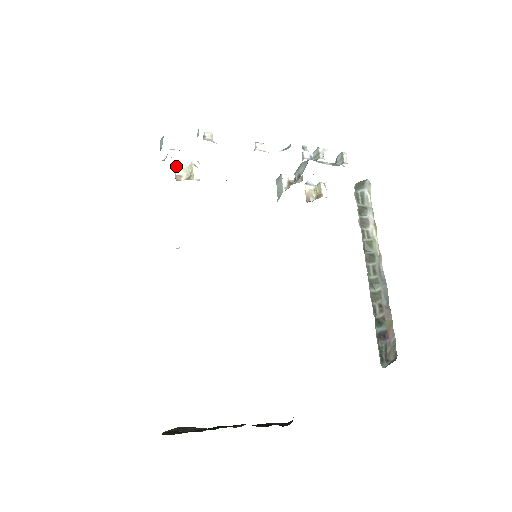
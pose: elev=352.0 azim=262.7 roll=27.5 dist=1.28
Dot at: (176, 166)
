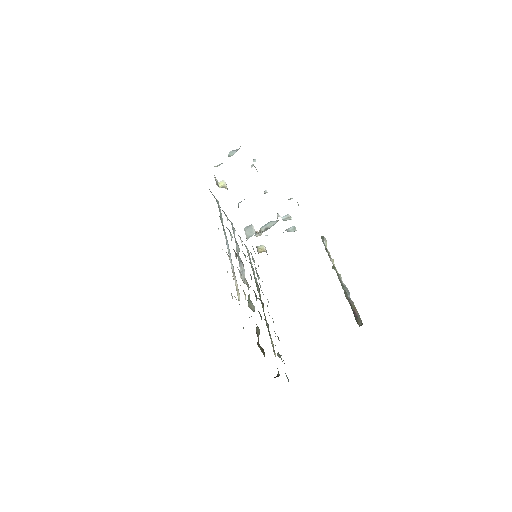
Dot at: occluded
